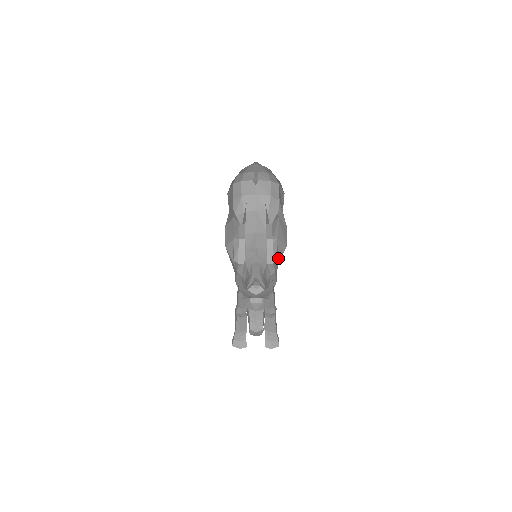
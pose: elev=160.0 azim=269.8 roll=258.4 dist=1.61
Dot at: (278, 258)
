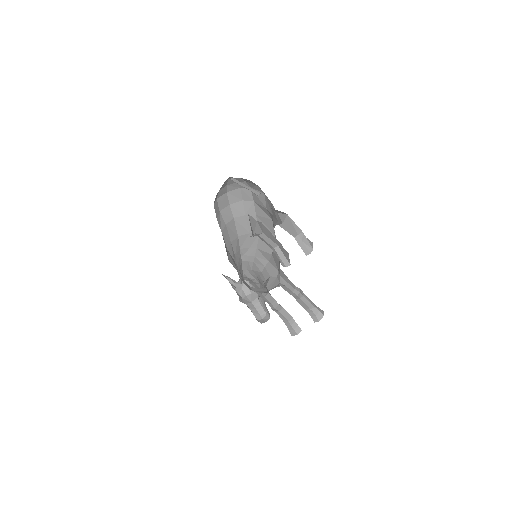
Dot at: (269, 249)
